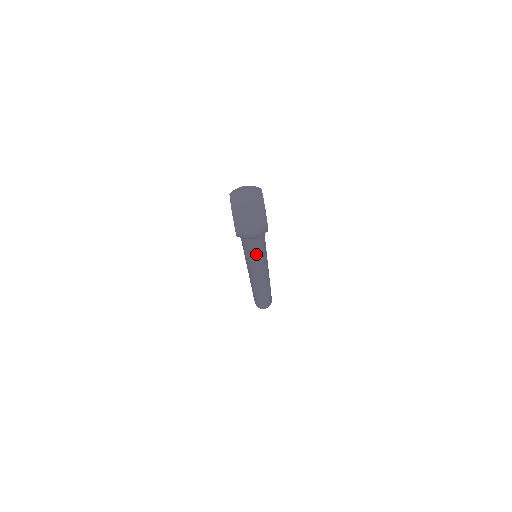
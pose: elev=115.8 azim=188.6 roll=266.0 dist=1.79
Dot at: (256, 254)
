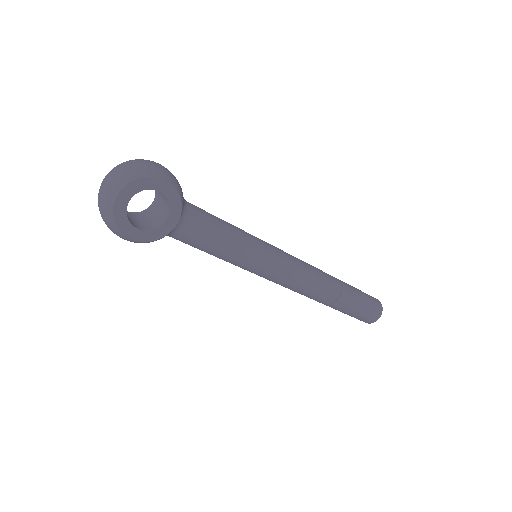
Dot at: occluded
